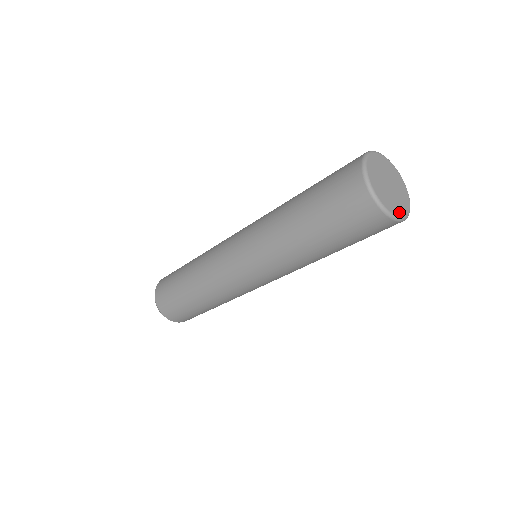
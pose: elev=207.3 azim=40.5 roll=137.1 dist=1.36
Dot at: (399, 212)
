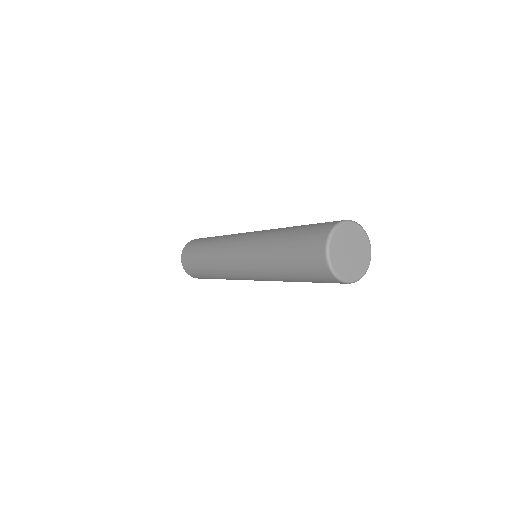
Dot at: (340, 271)
